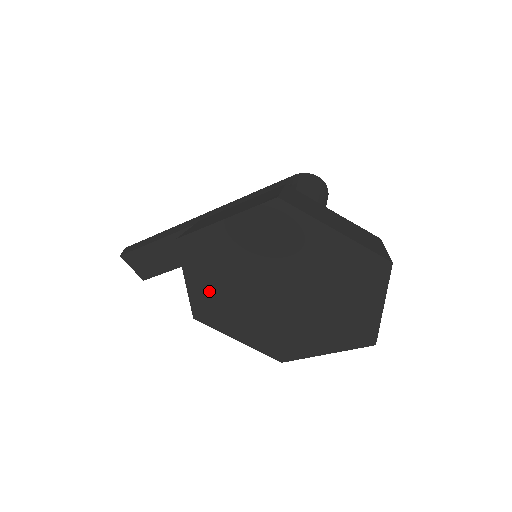
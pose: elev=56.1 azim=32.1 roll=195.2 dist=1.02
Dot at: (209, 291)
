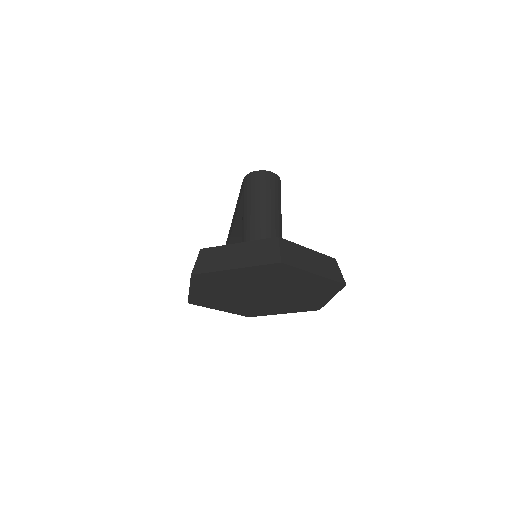
Dot at: (234, 308)
